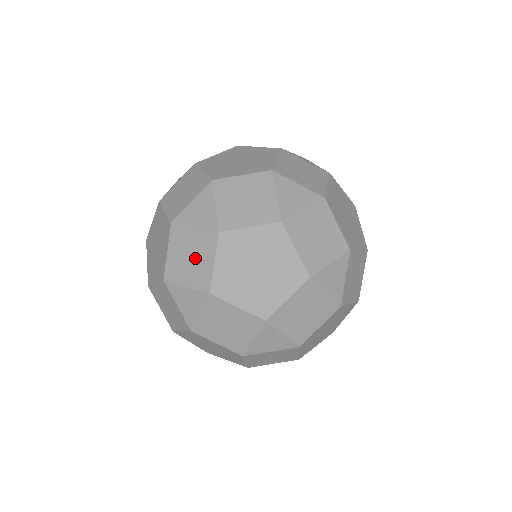
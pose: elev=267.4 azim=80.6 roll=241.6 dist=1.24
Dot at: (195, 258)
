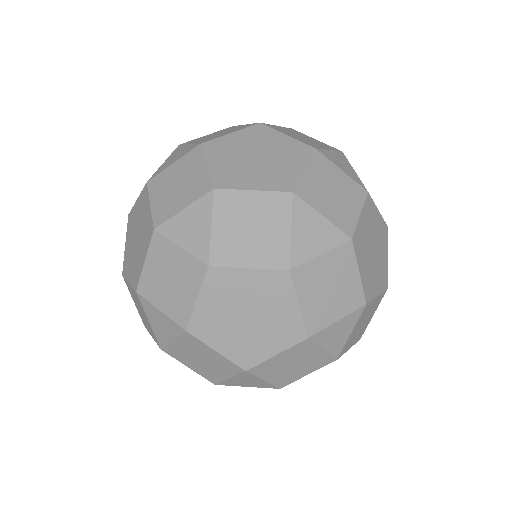
Dot at: (175, 284)
